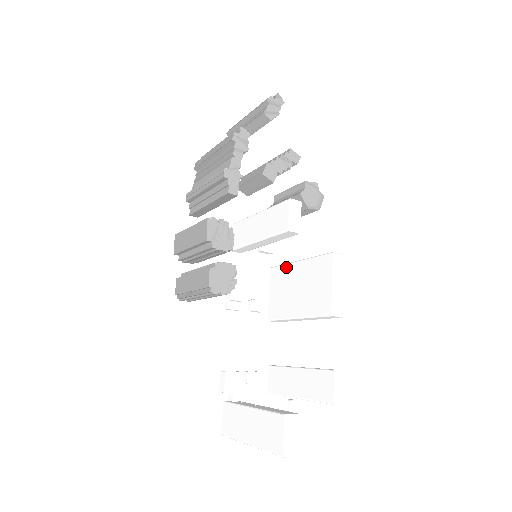
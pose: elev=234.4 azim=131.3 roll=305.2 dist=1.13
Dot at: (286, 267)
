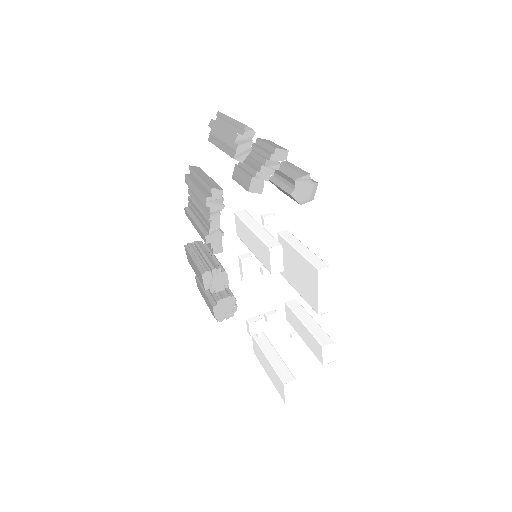
Dot at: (288, 245)
